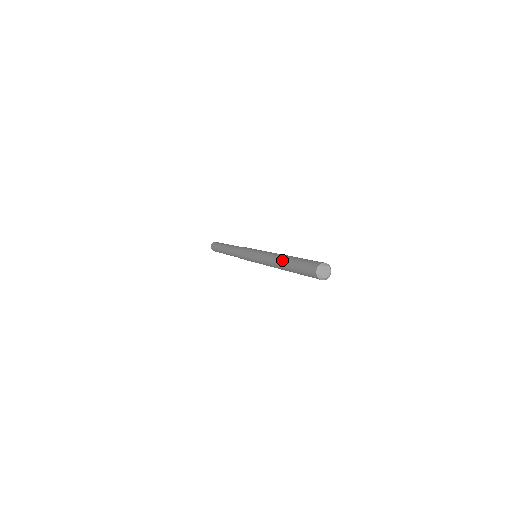
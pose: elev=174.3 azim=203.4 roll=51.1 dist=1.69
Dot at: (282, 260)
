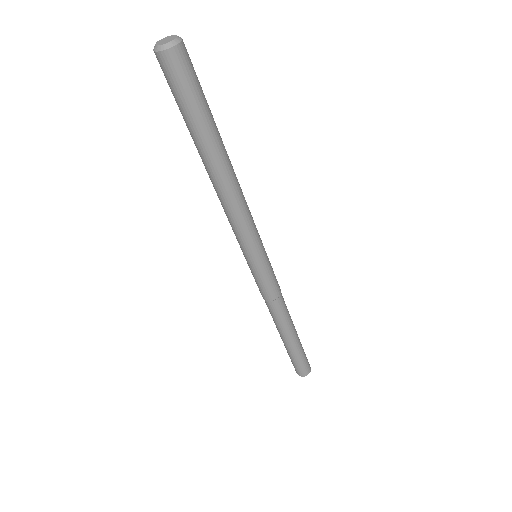
Dot at: occluded
